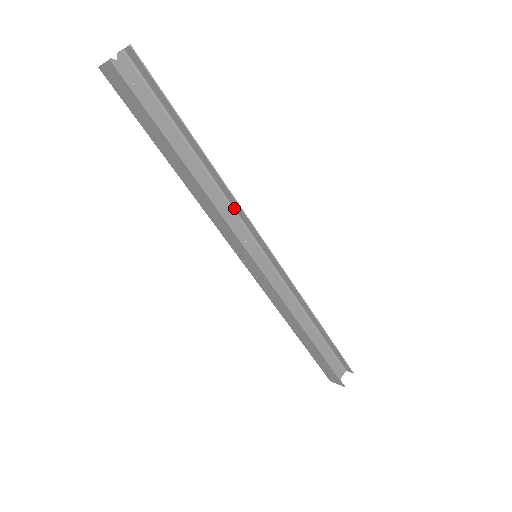
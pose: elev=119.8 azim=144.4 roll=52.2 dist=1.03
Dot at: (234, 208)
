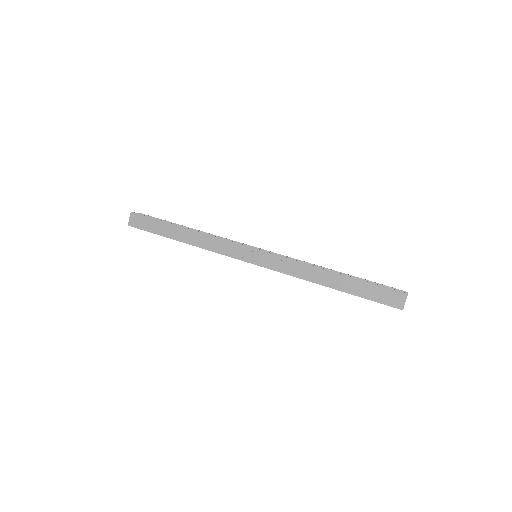
Dot at: occluded
